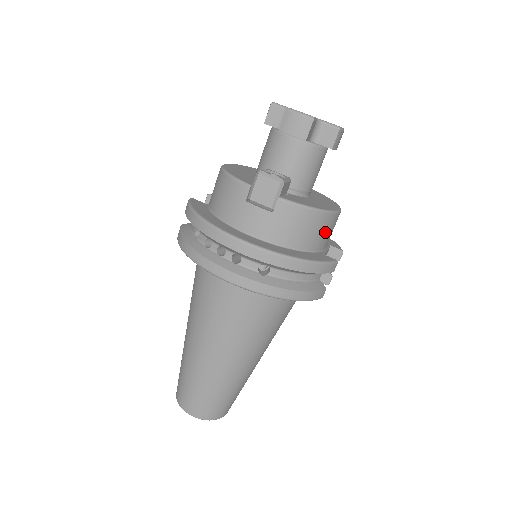
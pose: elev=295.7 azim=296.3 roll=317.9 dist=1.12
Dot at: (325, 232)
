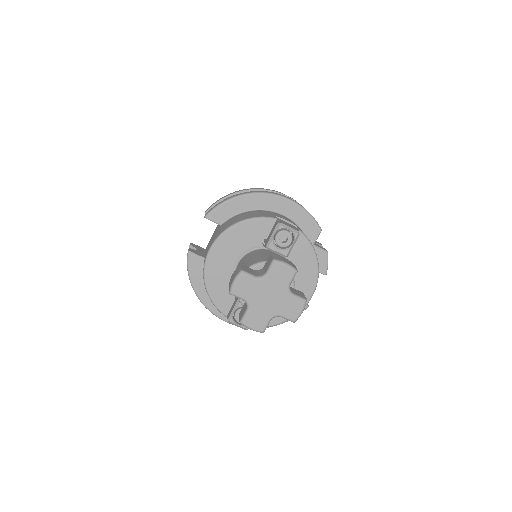
Dot at: occluded
